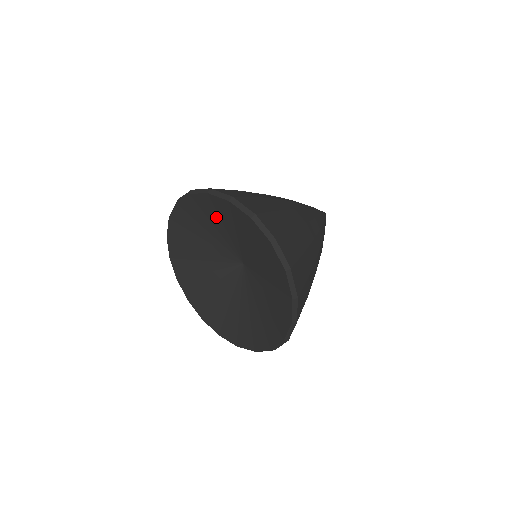
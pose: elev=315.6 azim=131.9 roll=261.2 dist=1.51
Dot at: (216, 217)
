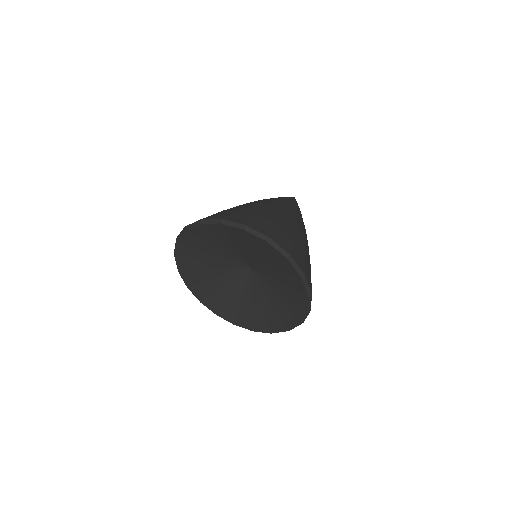
Dot at: (204, 244)
